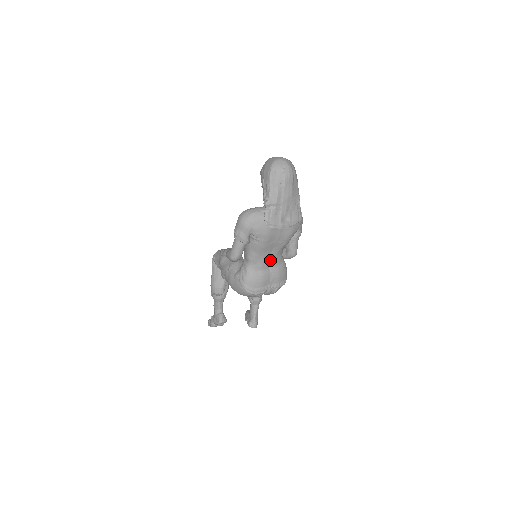
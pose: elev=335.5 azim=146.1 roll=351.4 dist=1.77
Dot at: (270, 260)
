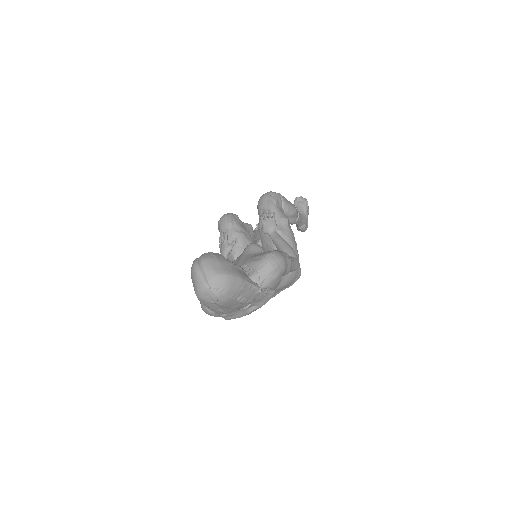
Dot at: occluded
